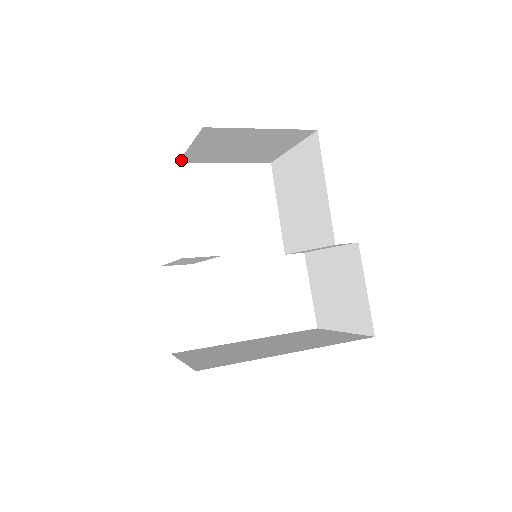
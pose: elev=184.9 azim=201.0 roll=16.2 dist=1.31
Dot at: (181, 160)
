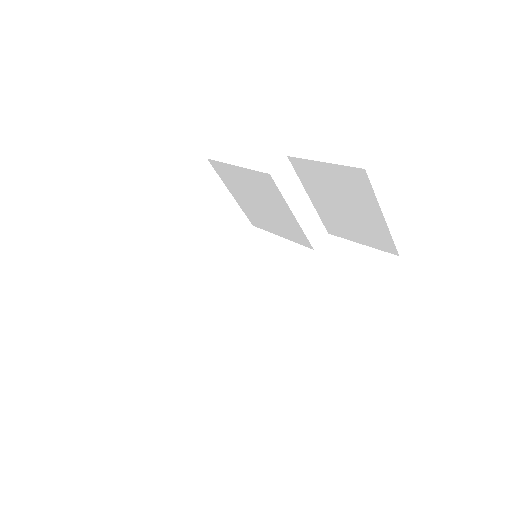
Dot at: occluded
